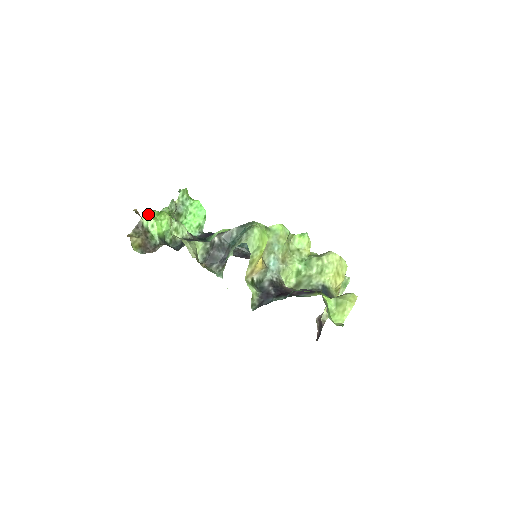
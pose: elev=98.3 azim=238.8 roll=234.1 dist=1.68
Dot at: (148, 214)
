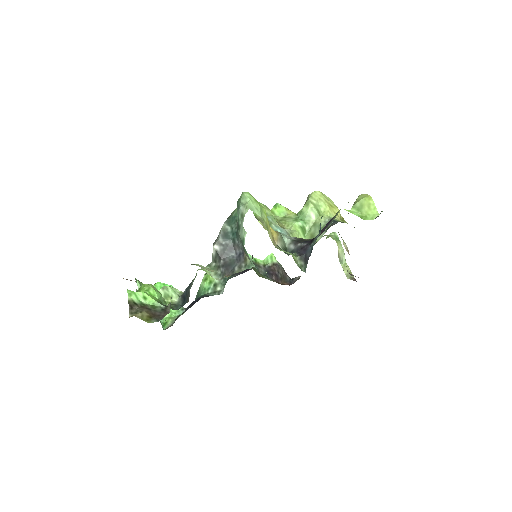
Dot at: (131, 291)
